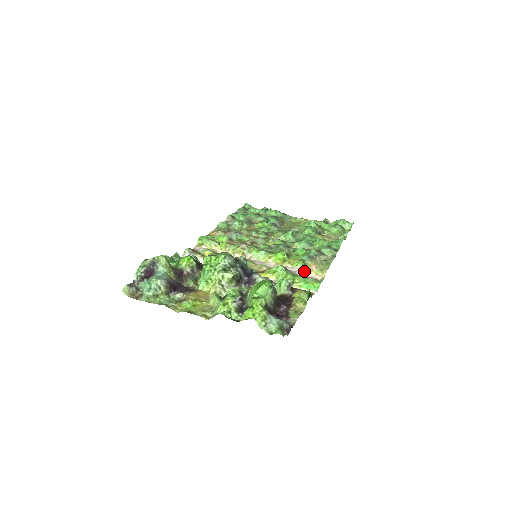
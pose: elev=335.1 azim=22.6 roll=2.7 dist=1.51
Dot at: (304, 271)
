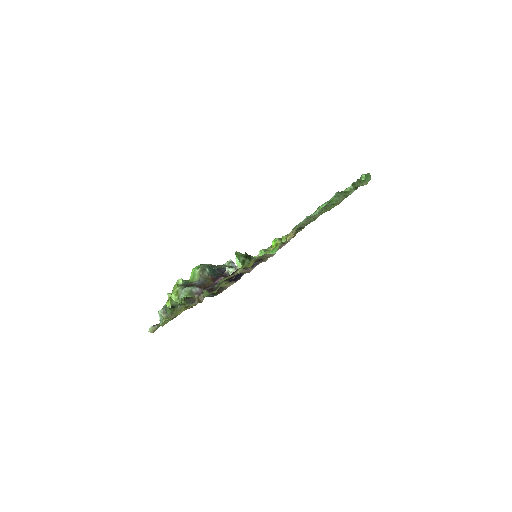
Dot at: occluded
